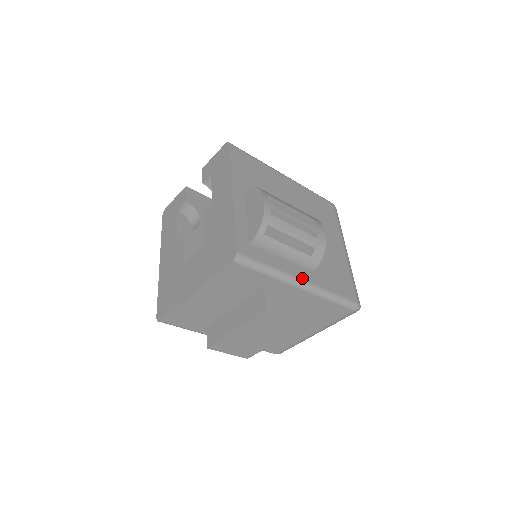
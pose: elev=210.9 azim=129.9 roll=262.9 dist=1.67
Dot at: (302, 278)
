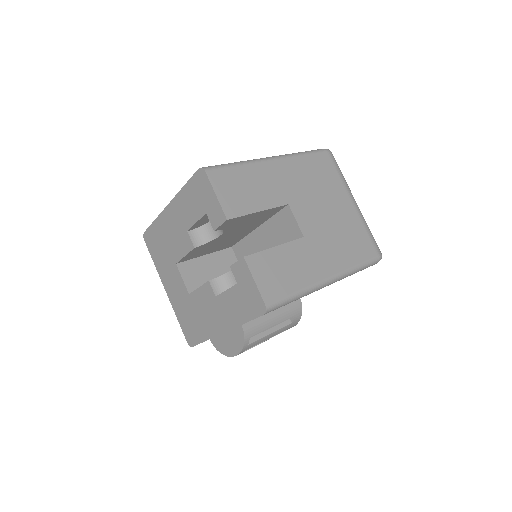
Dot at: occluded
